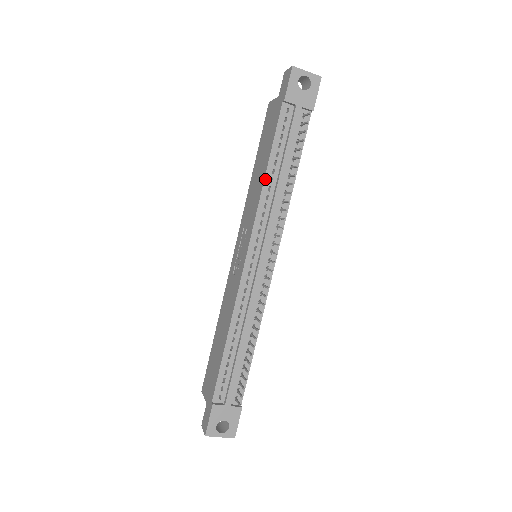
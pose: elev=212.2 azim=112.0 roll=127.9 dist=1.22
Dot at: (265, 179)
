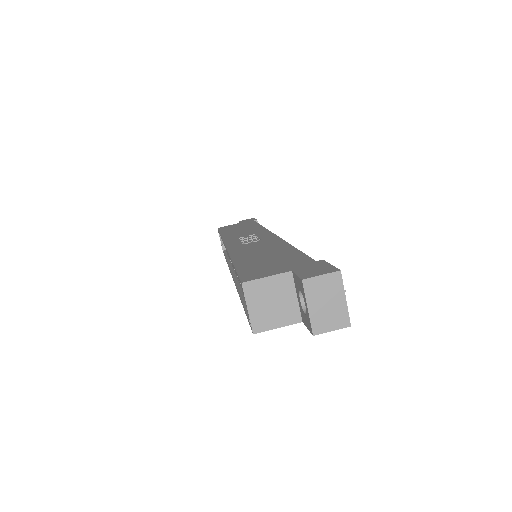
Dot at: occluded
